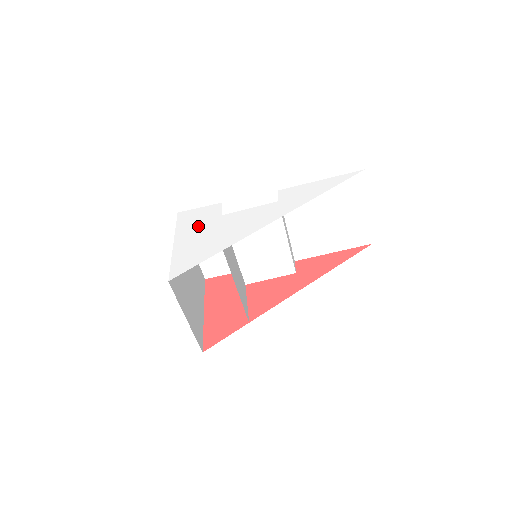
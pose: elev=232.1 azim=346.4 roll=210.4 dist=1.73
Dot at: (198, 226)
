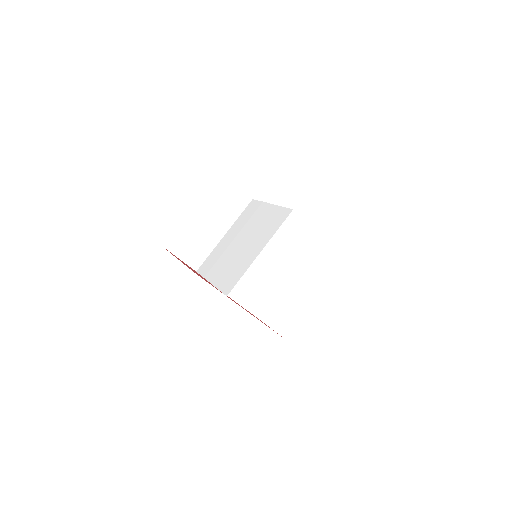
Dot at: occluded
